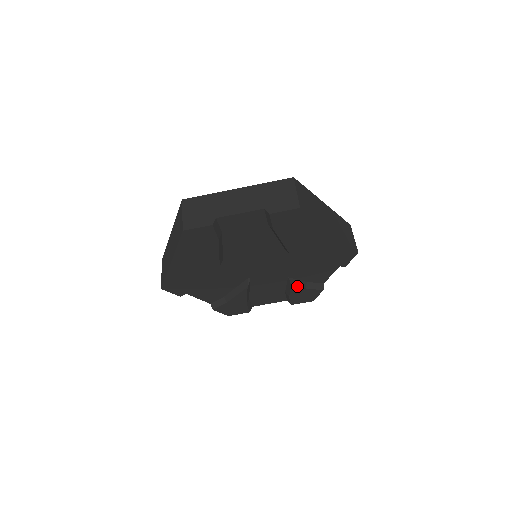
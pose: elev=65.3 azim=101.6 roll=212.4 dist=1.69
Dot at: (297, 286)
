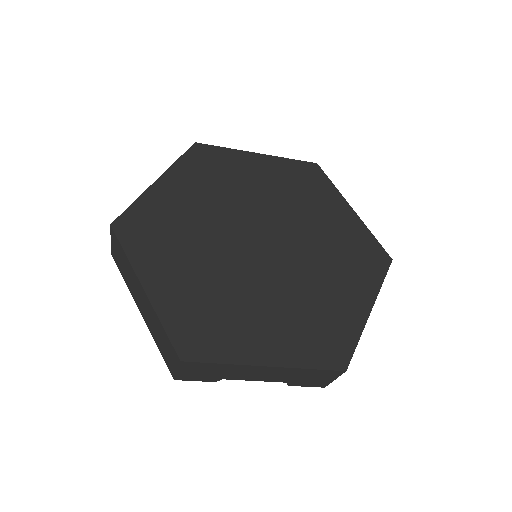
Dot at: occluded
